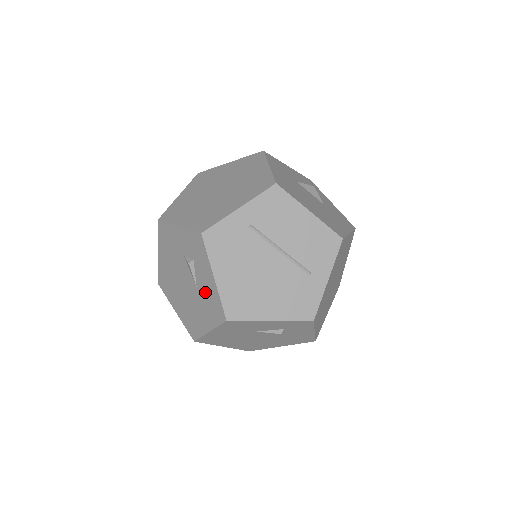
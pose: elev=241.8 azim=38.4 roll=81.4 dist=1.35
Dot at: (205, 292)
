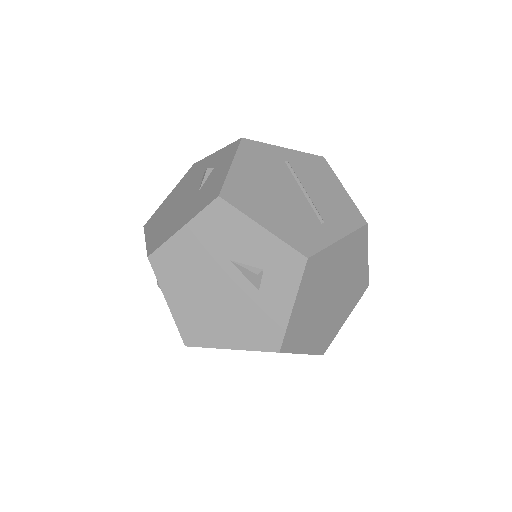
Dot at: (208, 187)
